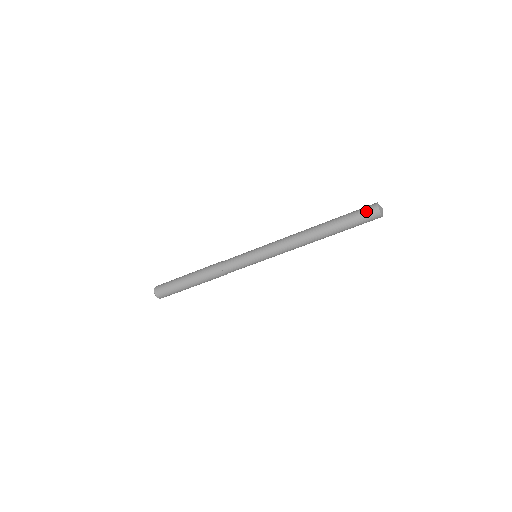
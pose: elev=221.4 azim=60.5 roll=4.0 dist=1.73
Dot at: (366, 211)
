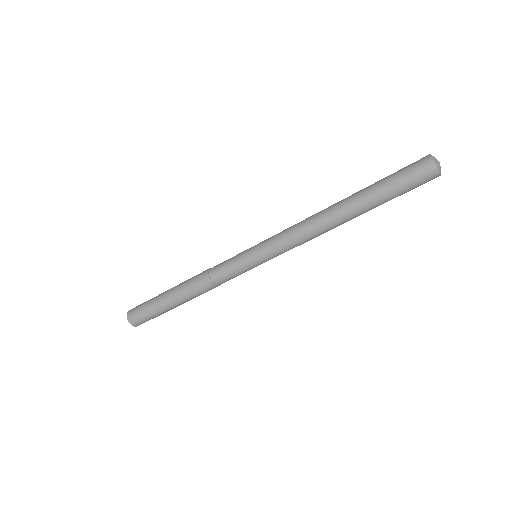
Dot at: occluded
